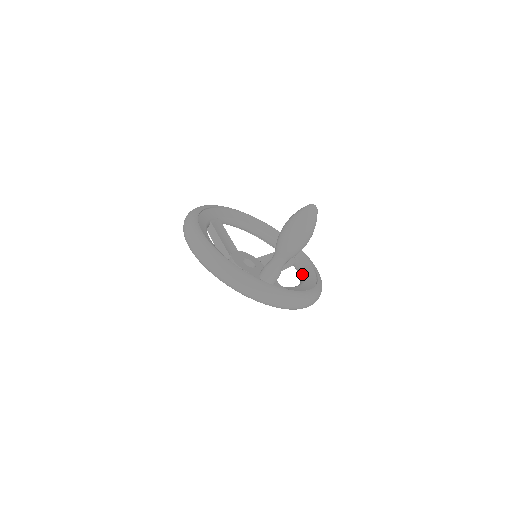
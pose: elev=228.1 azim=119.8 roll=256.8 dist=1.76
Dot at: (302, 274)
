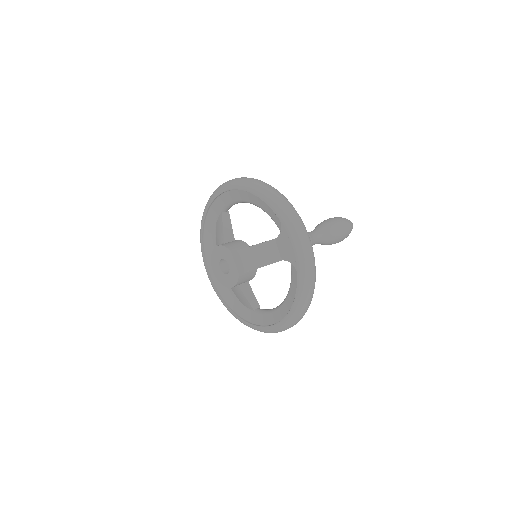
Dot at: occluded
